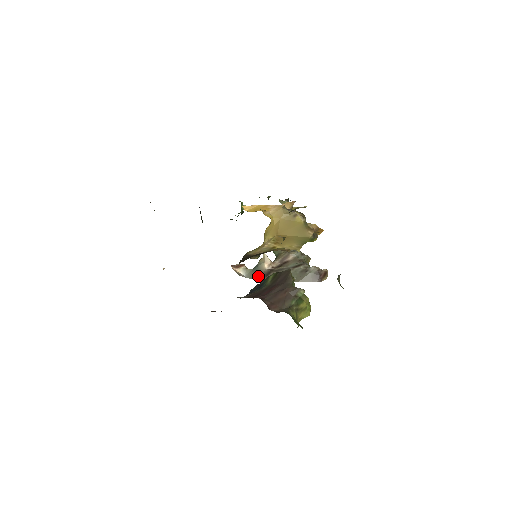
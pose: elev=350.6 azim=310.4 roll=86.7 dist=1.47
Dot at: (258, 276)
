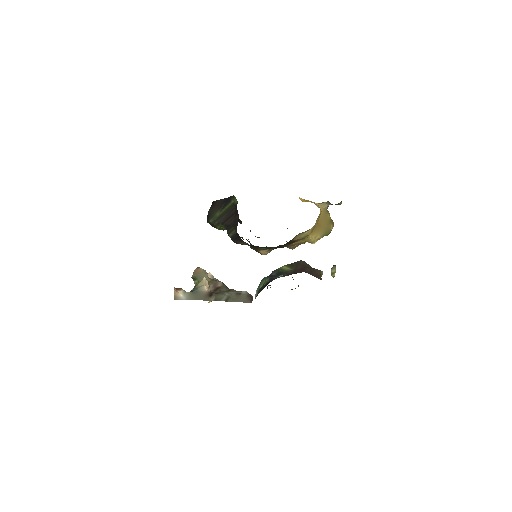
Dot at: (200, 297)
